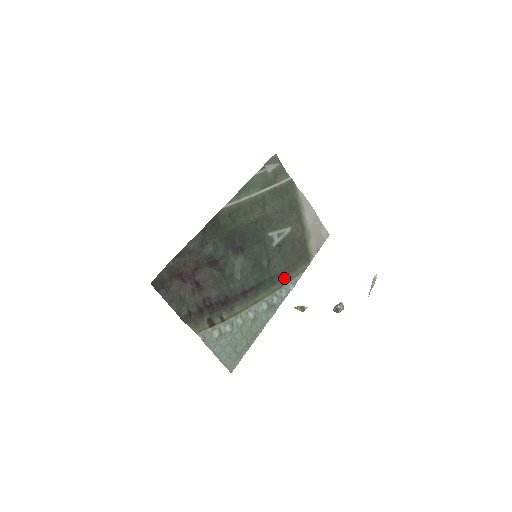
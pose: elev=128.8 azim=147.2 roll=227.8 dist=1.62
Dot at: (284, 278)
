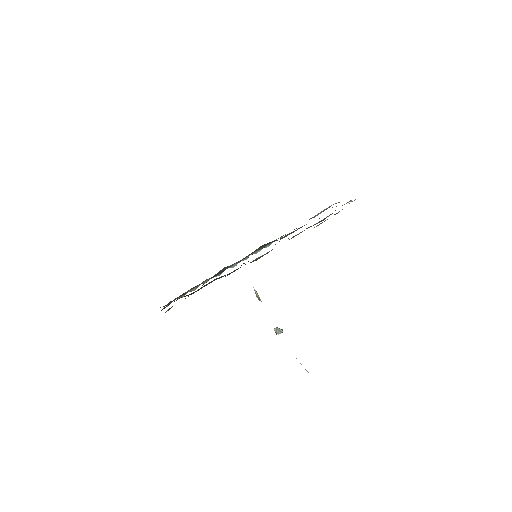
Dot at: occluded
